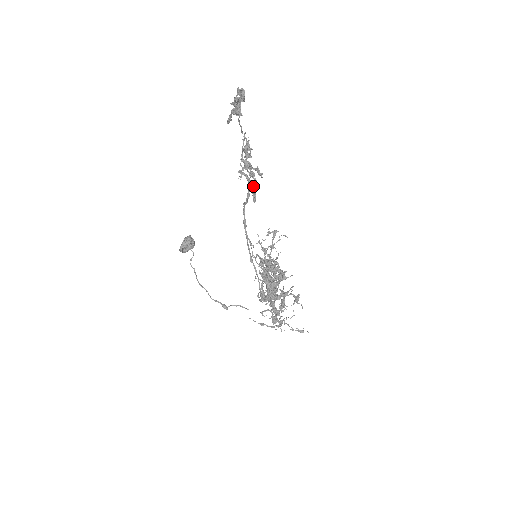
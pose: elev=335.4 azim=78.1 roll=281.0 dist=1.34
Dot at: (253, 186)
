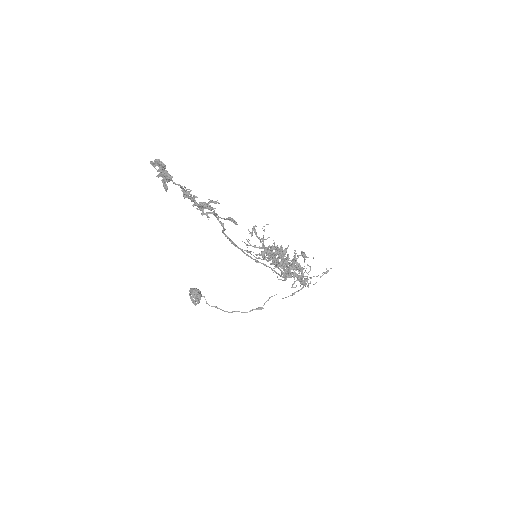
Dot at: occluded
